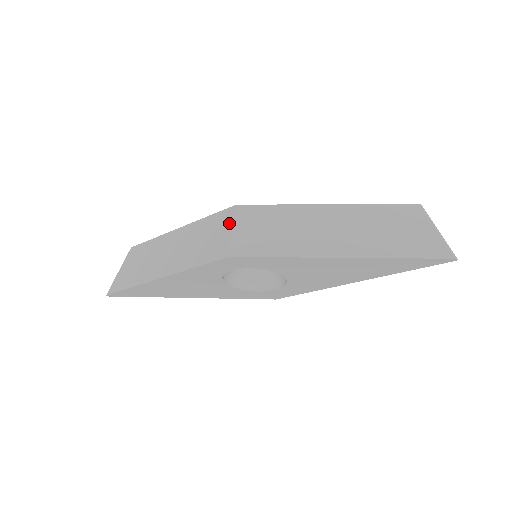
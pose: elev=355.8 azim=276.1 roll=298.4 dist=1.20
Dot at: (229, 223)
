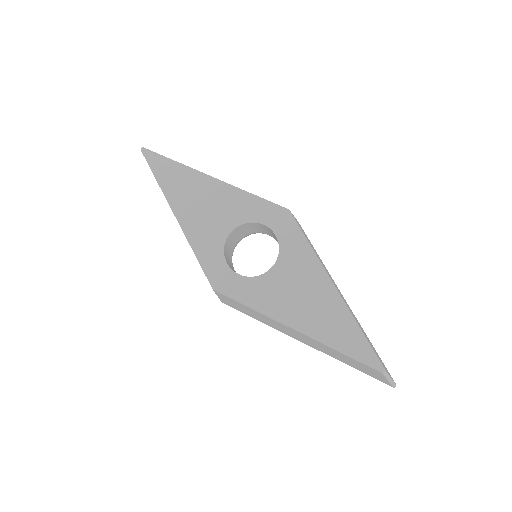
Dot at: occluded
